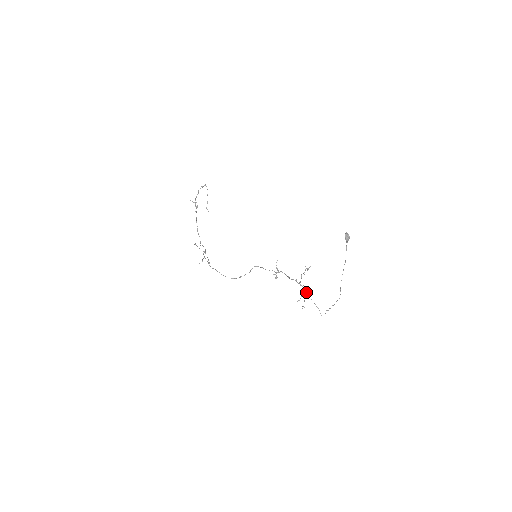
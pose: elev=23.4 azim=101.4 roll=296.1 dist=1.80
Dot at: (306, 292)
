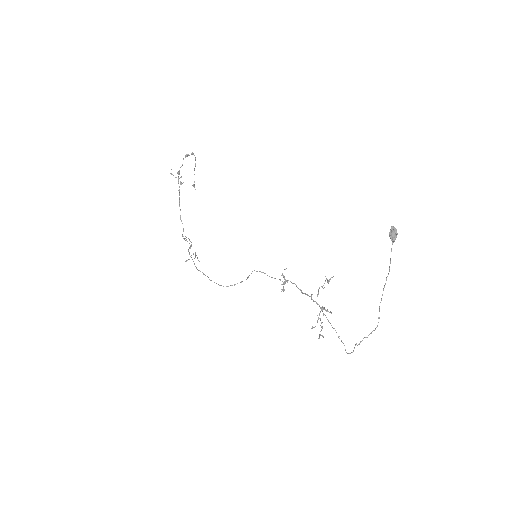
Dot at: (325, 315)
